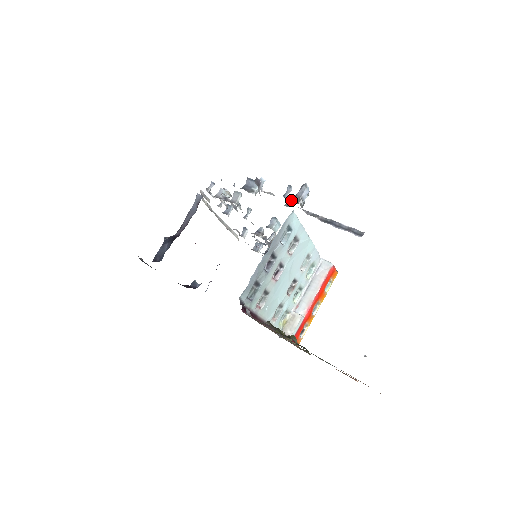
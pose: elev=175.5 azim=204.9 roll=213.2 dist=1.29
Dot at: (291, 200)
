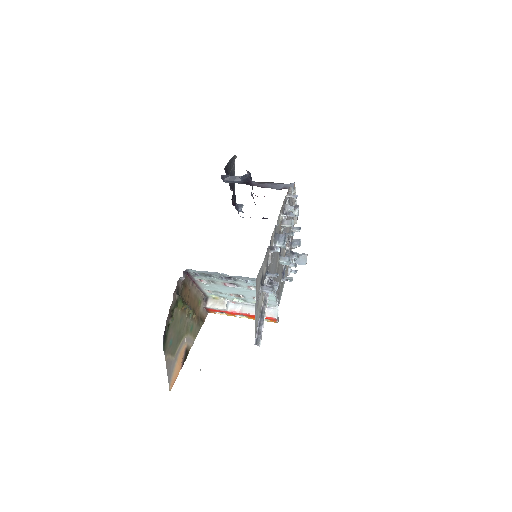
Dot at: (268, 280)
